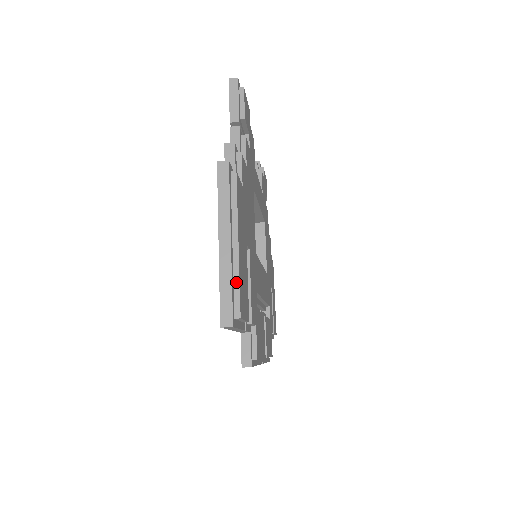
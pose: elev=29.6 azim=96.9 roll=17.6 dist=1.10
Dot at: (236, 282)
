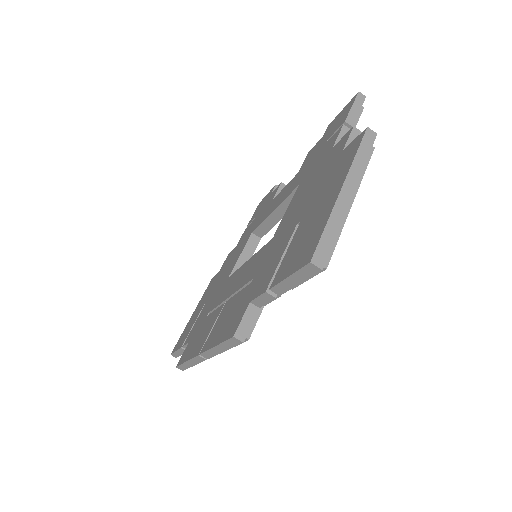
Dot at: (336, 234)
